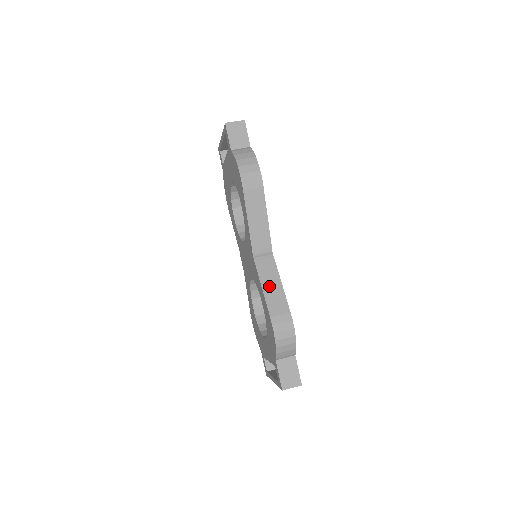
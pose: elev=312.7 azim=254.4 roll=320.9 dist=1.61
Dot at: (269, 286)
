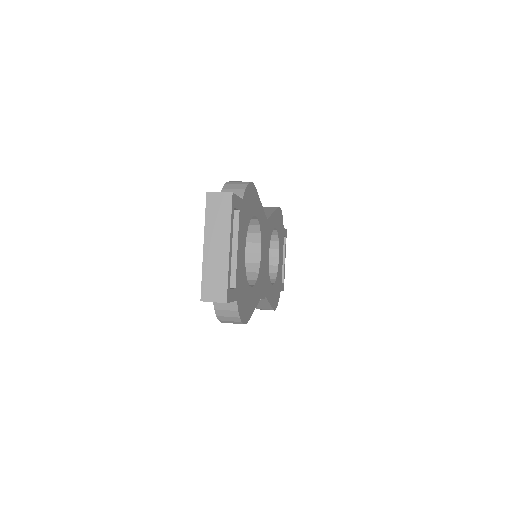
Dot at: occluded
